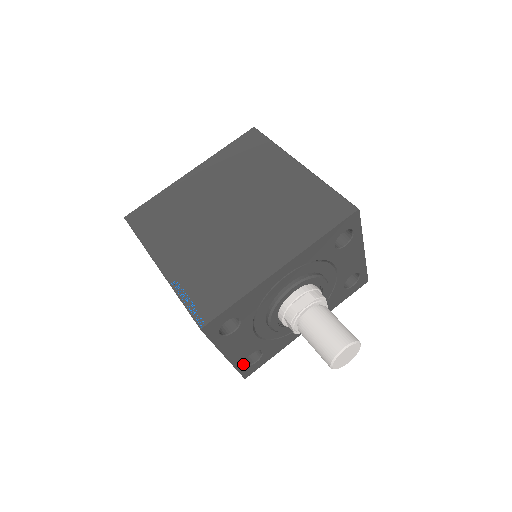
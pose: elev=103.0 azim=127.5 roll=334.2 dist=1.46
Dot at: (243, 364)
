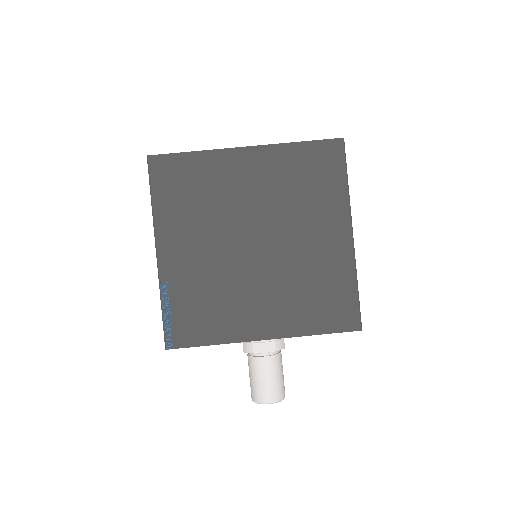
Dot at: occluded
